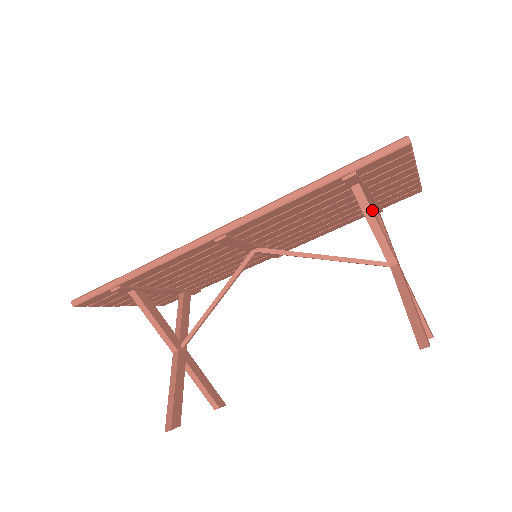
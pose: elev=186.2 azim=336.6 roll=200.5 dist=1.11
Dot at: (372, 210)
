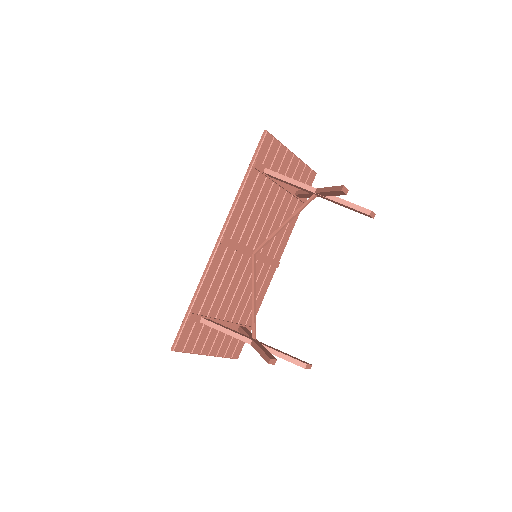
Dot at: (283, 176)
